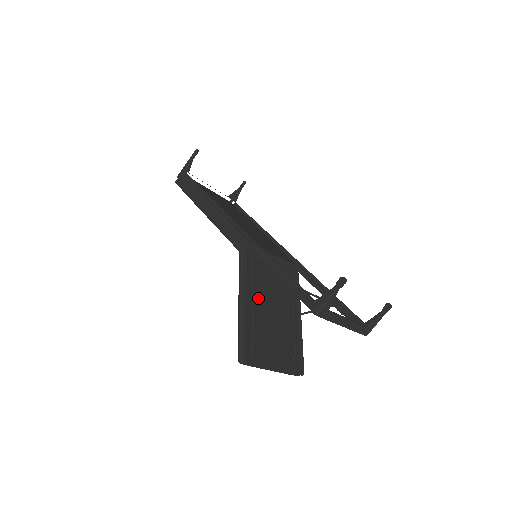
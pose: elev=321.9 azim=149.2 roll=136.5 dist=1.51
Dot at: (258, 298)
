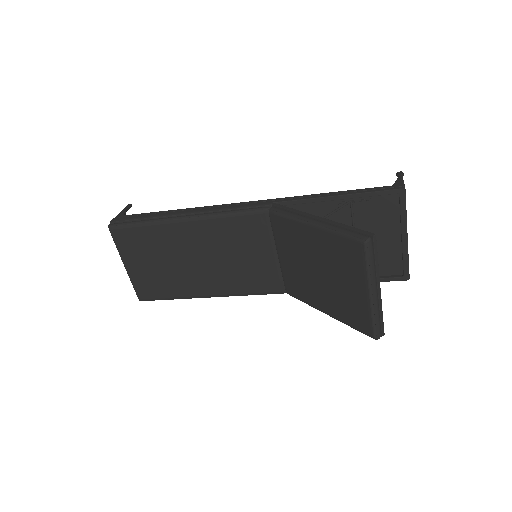
Dot at: occluded
